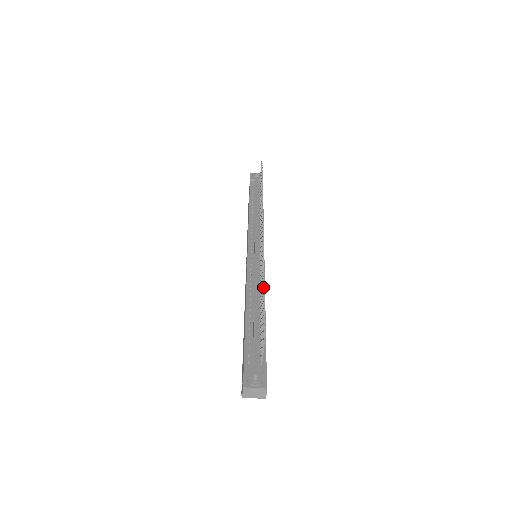
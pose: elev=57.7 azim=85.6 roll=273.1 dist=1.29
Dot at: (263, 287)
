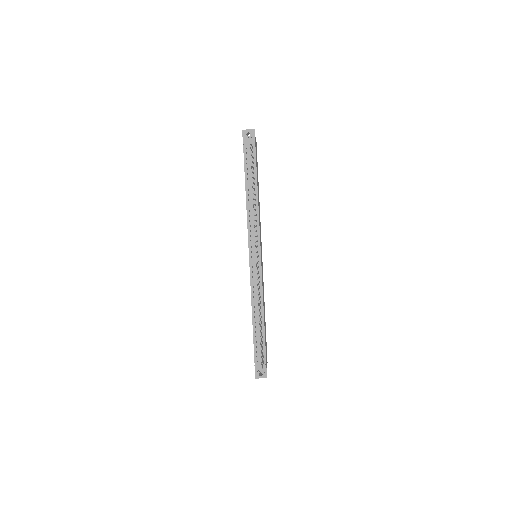
Dot at: (260, 332)
